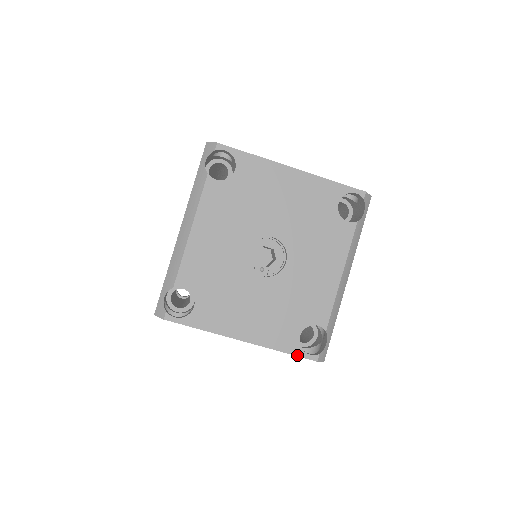
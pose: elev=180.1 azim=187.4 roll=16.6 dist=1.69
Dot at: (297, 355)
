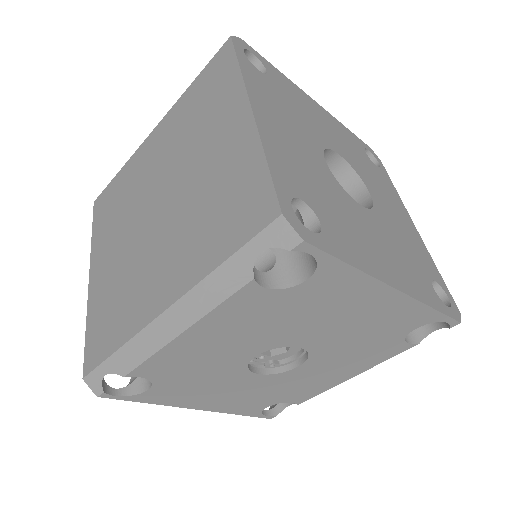
Dot at: (253, 416)
